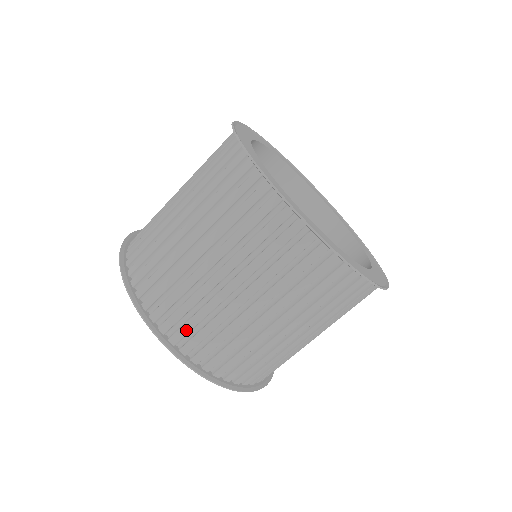
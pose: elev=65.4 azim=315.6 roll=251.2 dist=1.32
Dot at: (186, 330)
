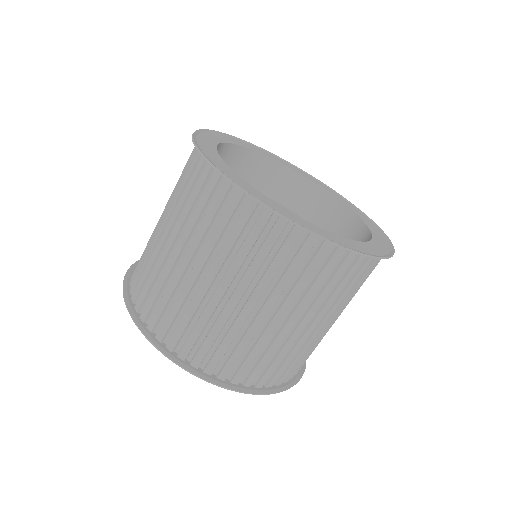
Dot at: (289, 371)
